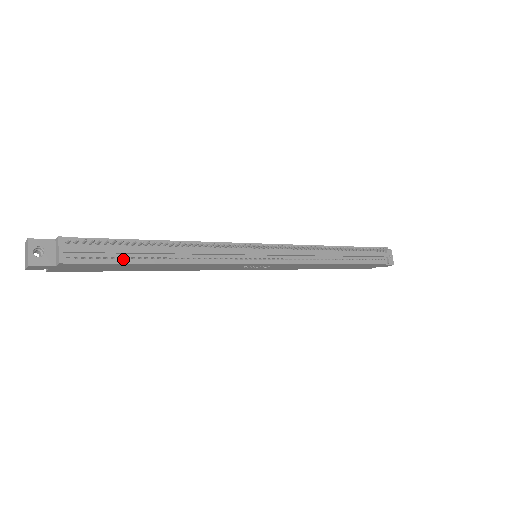
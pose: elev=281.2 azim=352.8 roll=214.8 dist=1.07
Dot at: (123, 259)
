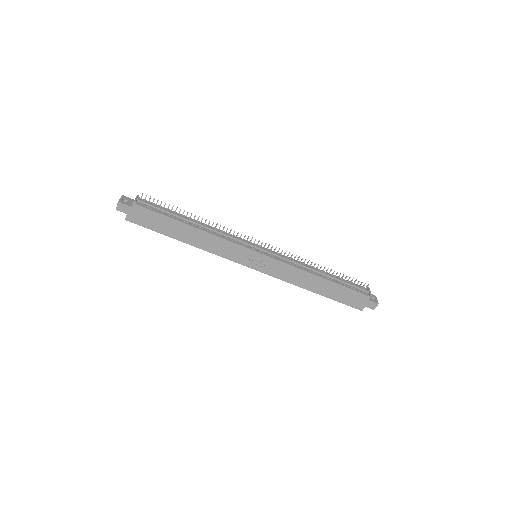
Dot at: (168, 215)
